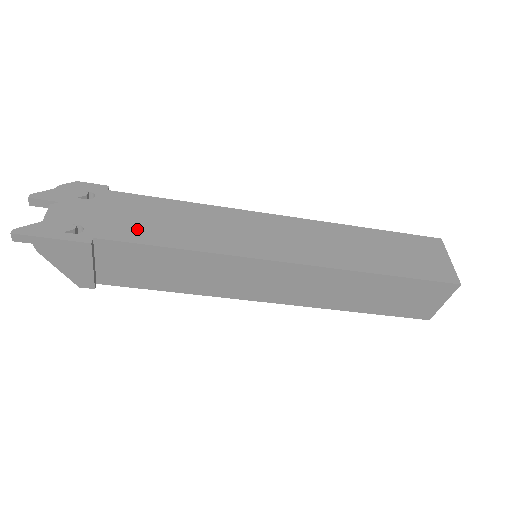
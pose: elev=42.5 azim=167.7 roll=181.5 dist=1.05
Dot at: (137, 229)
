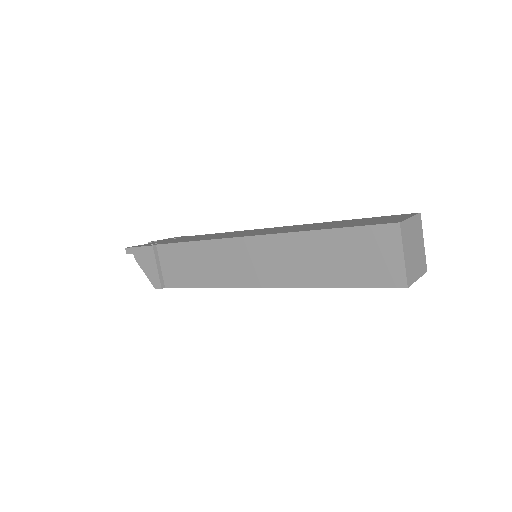
Dot at: occluded
